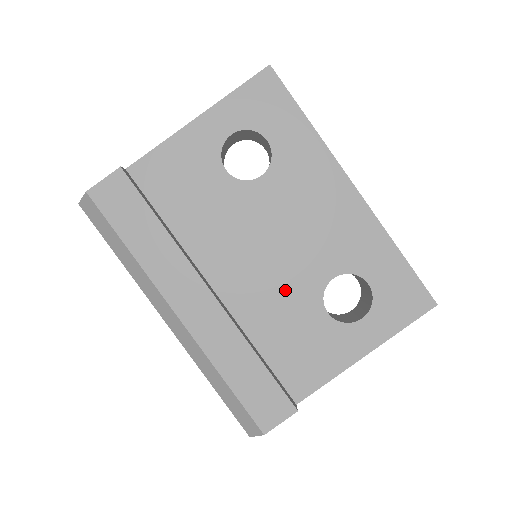
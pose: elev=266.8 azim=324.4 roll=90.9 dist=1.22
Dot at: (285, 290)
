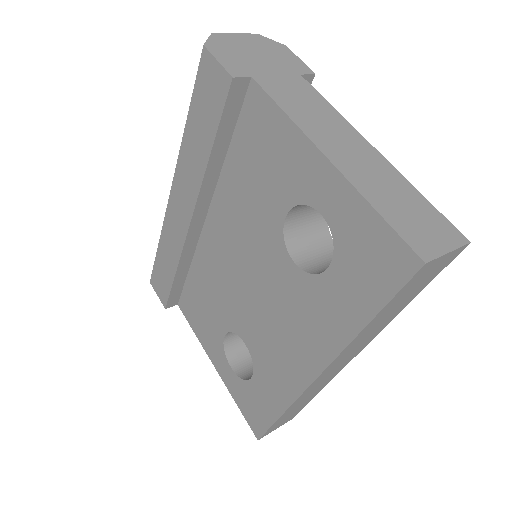
Dot at: (225, 294)
